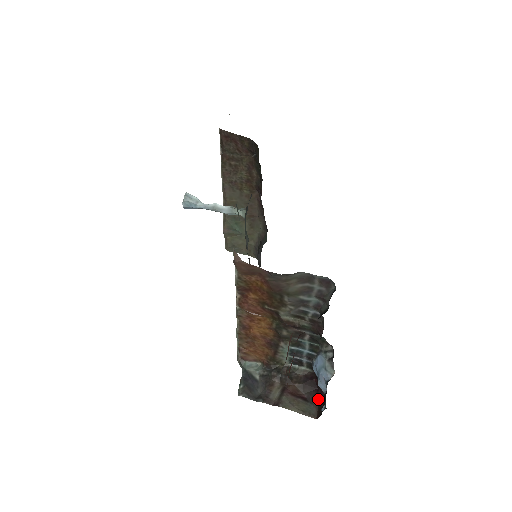
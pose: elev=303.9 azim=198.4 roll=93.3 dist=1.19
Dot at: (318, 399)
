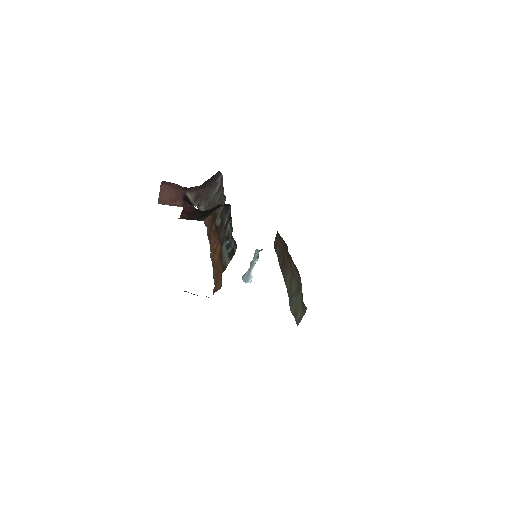
Dot at: occluded
